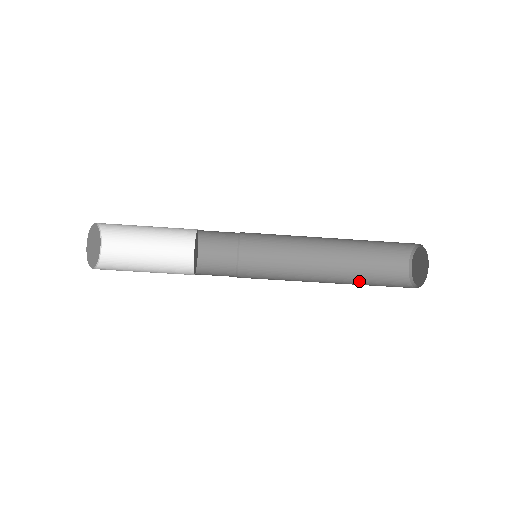
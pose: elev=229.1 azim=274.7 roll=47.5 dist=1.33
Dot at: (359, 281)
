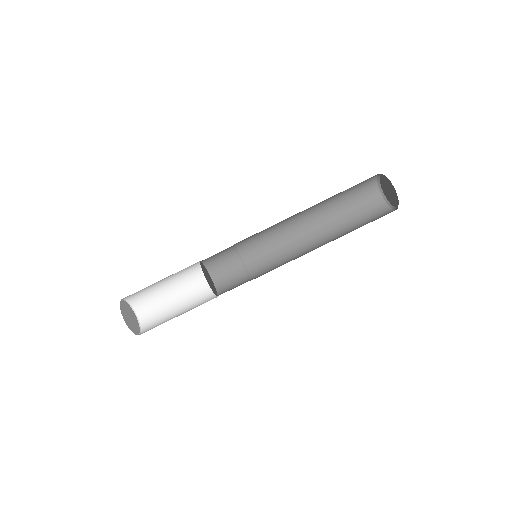
Dot at: (346, 227)
